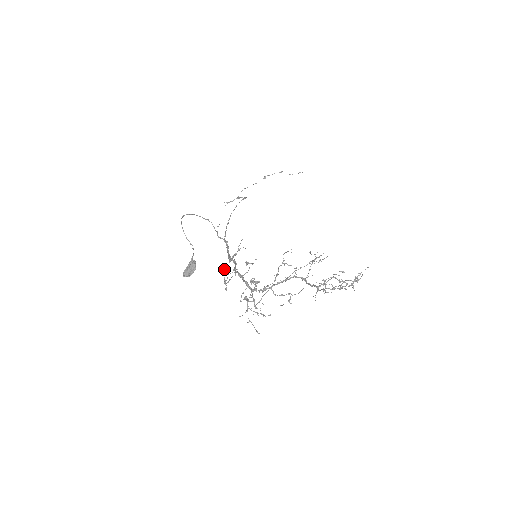
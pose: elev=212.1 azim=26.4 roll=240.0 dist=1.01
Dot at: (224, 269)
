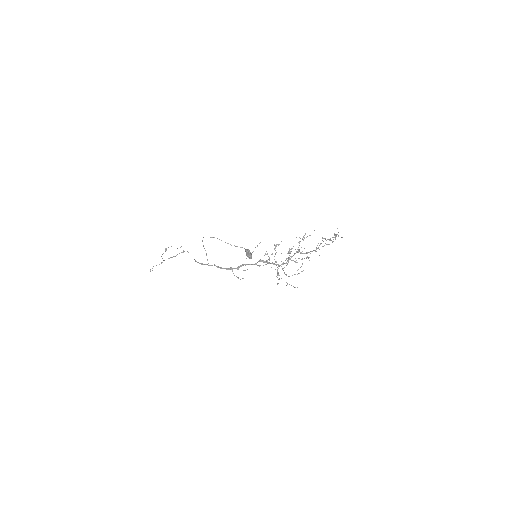
Dot at: occluded
